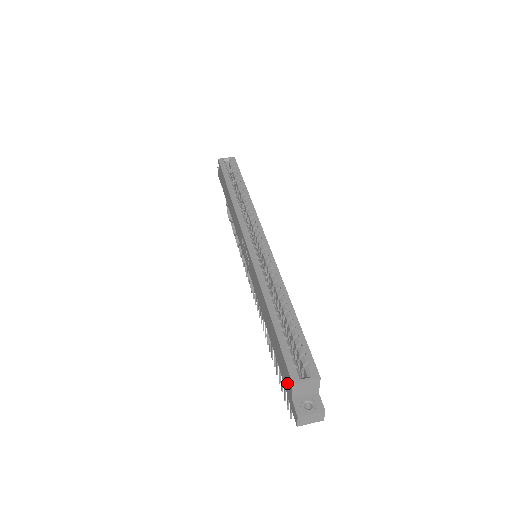
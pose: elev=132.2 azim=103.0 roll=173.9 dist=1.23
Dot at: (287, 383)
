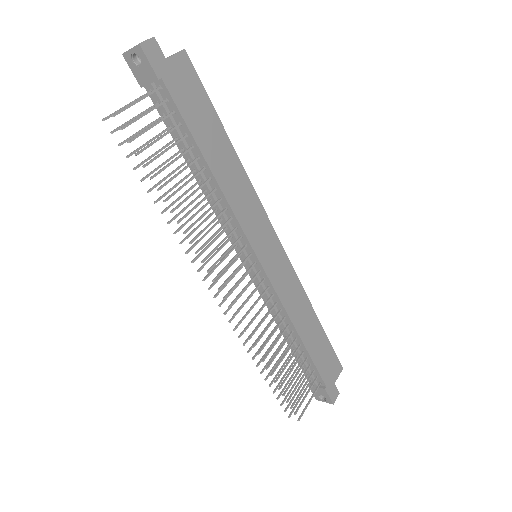
Dot at: occluded
